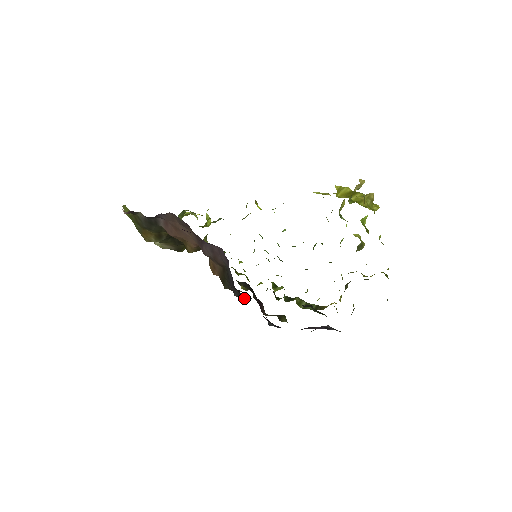
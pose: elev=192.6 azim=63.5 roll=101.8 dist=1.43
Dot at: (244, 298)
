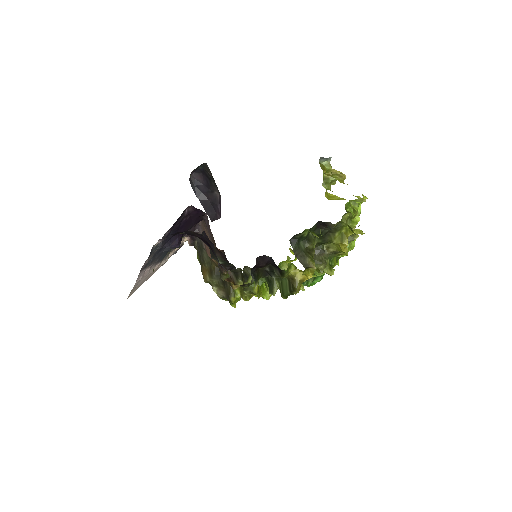
Dot at: occluded
